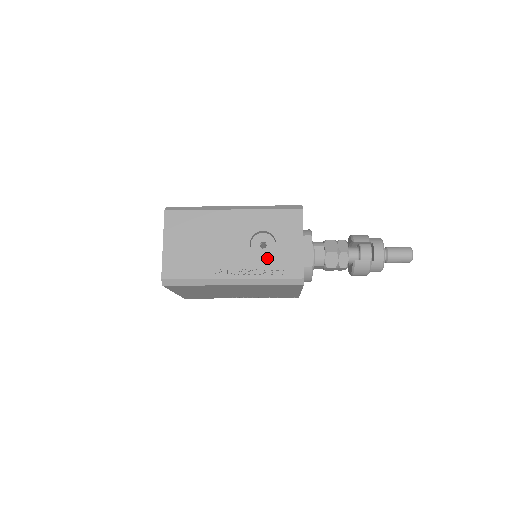
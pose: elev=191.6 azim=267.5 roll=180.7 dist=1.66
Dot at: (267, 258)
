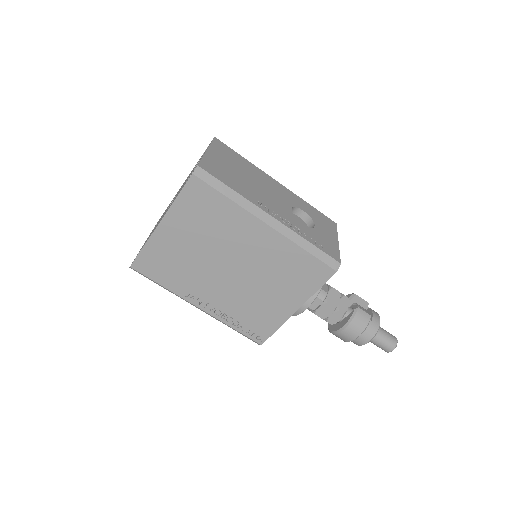
Dot at: (307, 228)
